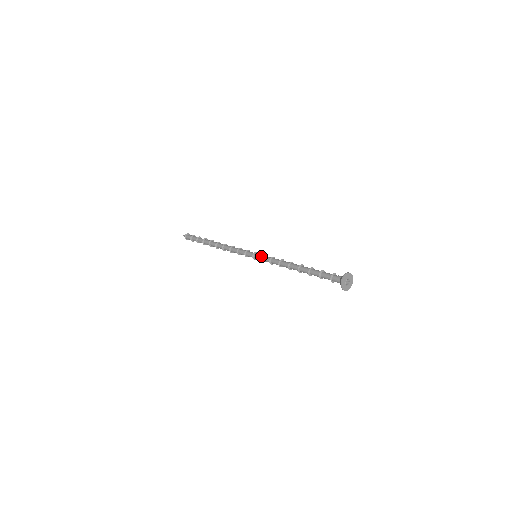
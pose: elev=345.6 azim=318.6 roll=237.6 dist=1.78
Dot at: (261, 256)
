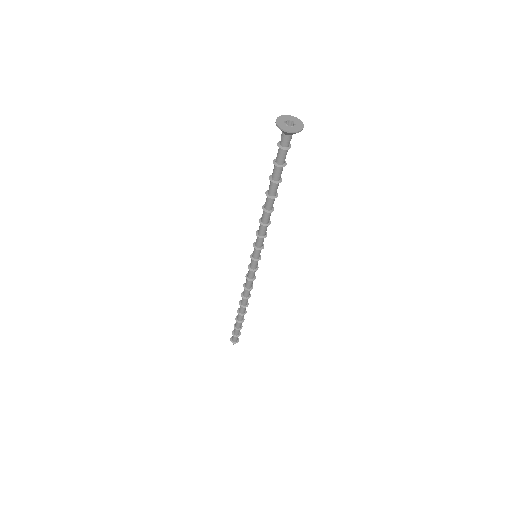
Dot at: (253, 246)
